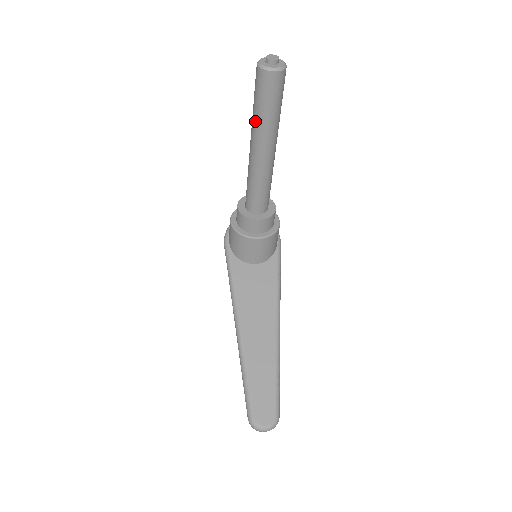
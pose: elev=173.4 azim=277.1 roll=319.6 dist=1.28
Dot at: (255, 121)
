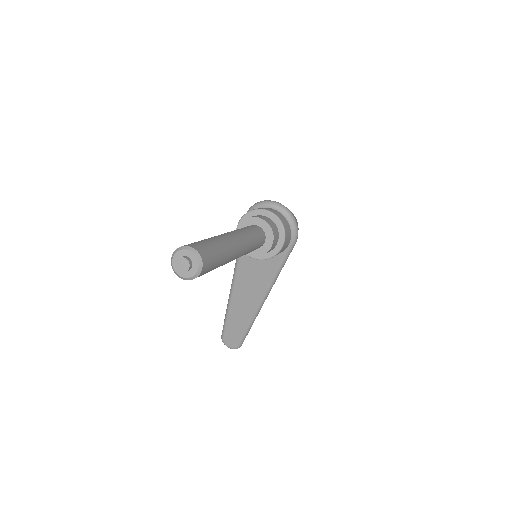
Dot at: occluded
